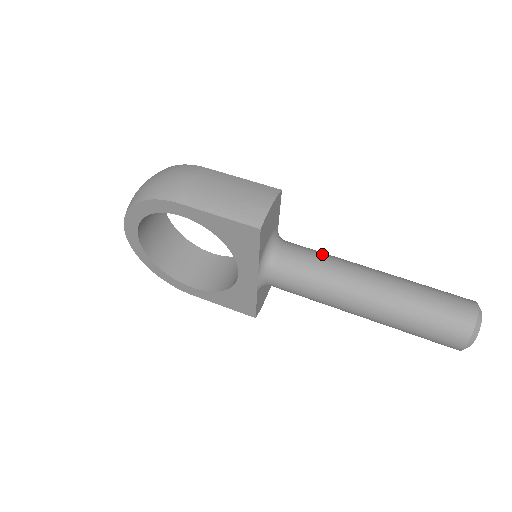
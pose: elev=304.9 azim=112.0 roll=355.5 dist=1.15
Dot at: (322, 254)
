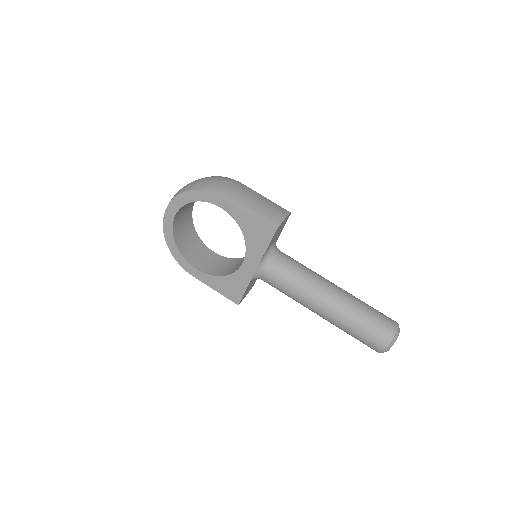
Dot at: occluded
